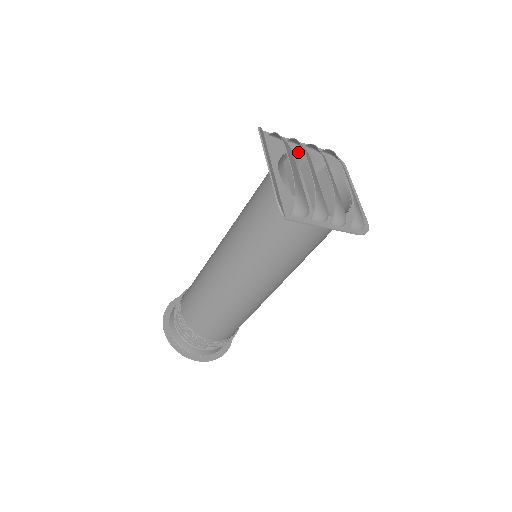
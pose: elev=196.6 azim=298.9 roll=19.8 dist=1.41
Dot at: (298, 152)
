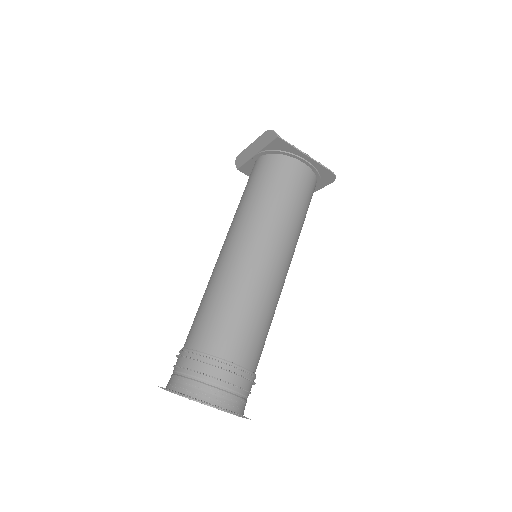
Dot at: occluded
